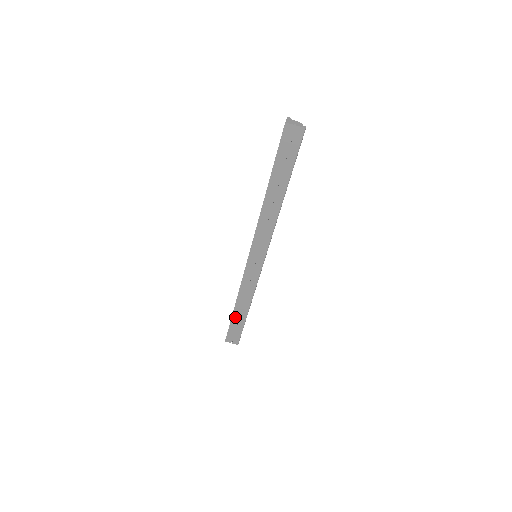
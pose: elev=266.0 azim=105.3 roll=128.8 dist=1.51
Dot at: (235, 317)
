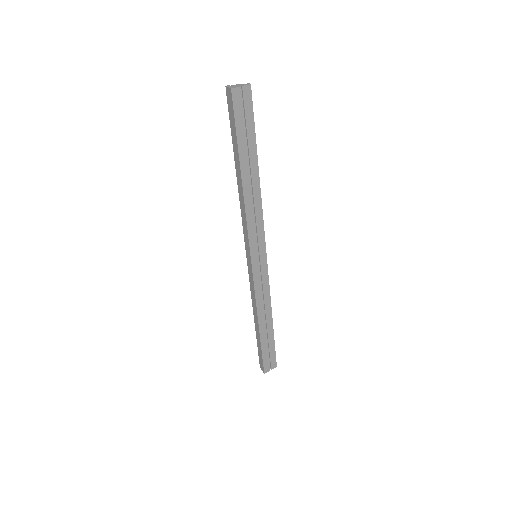
Dot at: (263, 338)
